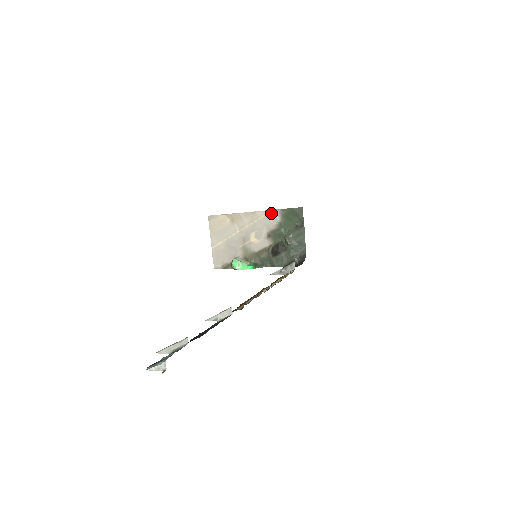
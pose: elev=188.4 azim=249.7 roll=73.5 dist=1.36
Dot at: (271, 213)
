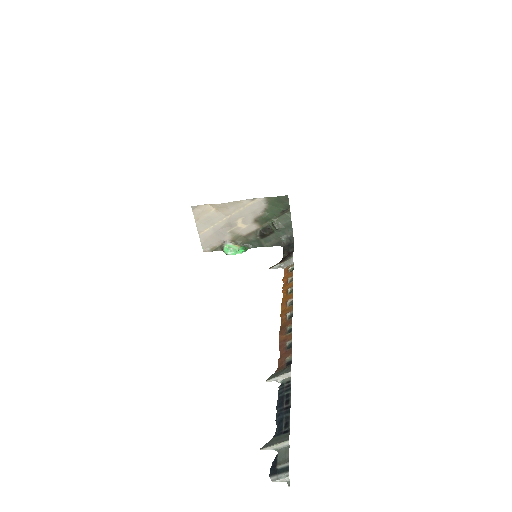
Dot at: (257, 201)
